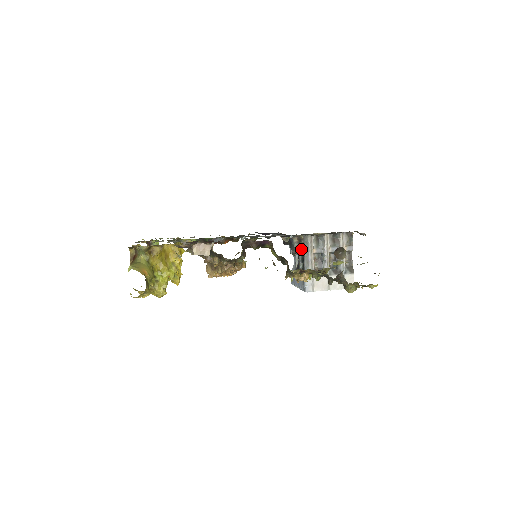
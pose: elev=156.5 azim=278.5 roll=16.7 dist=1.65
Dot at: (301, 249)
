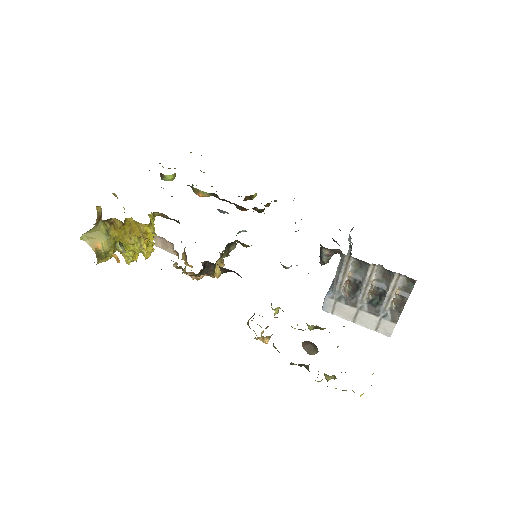
Dot at: occluded
